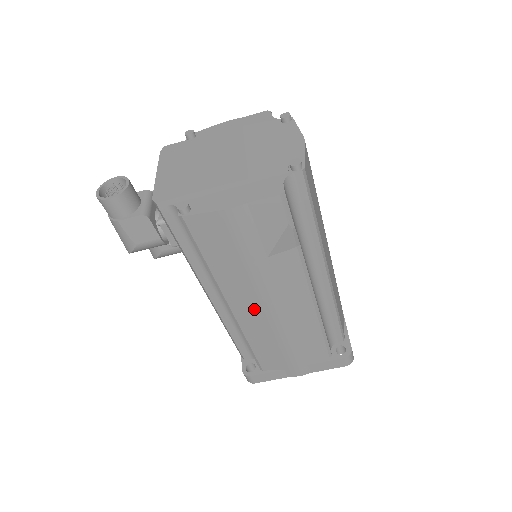
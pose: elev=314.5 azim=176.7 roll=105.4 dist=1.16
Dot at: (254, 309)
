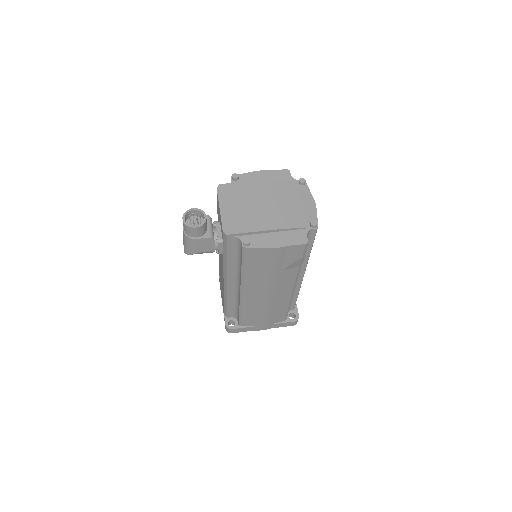
Dot at: (257, 294)
